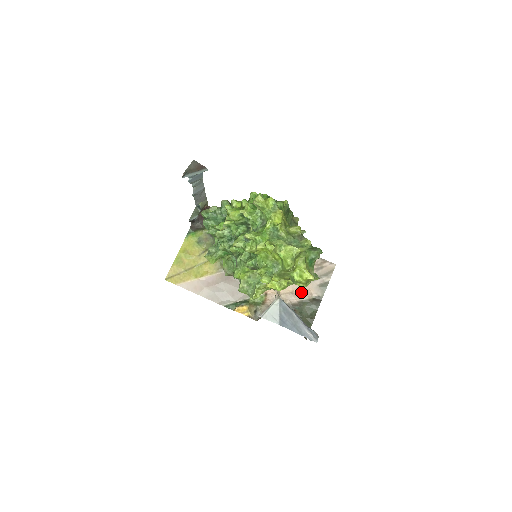
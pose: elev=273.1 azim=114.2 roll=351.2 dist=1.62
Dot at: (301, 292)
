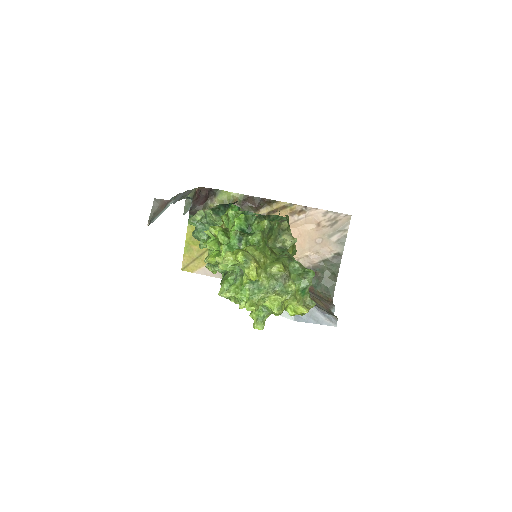
Dot at: (319, 252)
